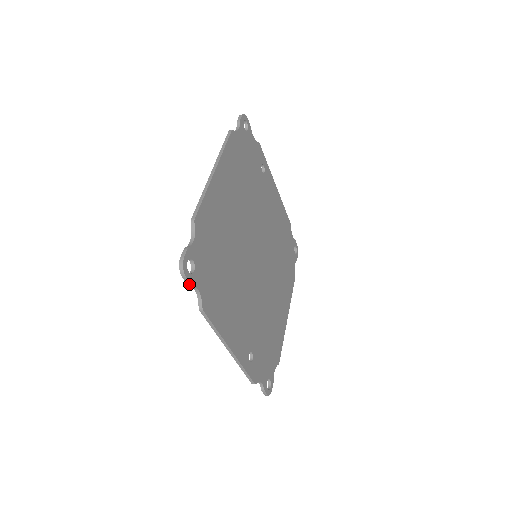
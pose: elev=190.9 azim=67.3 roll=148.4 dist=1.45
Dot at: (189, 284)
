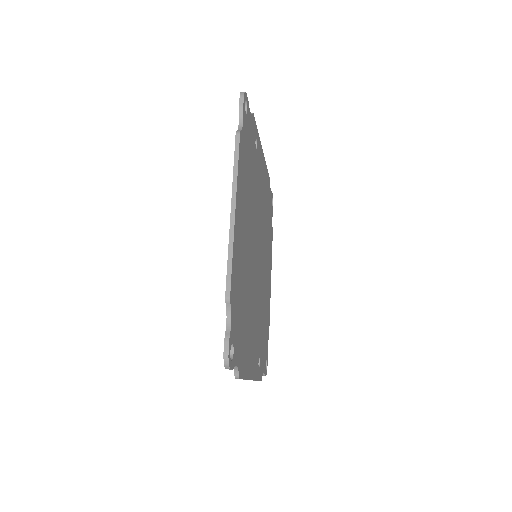
Dot at: (230, 369)
